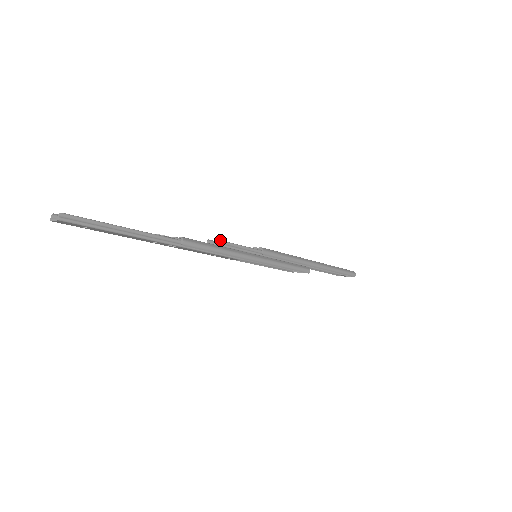
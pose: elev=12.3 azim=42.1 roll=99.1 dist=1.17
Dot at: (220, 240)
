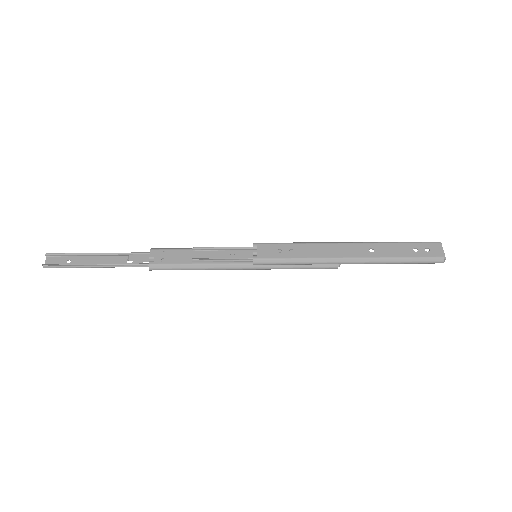
Dot at: (196, 259)
